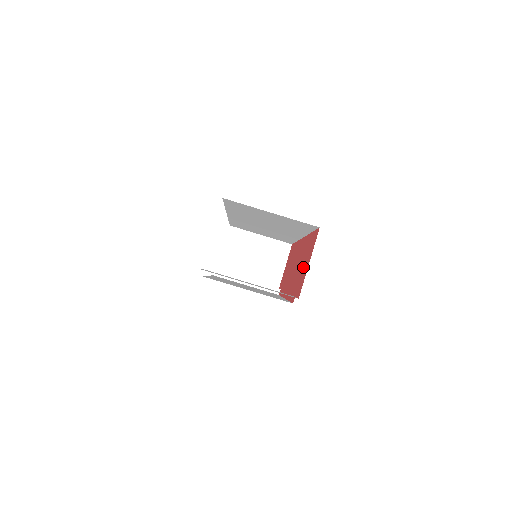
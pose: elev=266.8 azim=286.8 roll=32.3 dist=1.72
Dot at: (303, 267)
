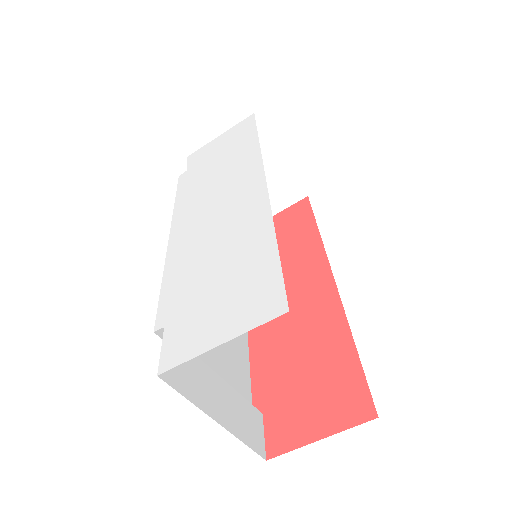
Dot at: (305, 393)
